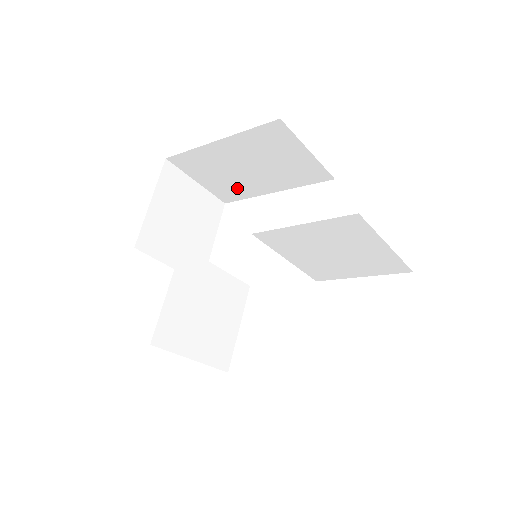
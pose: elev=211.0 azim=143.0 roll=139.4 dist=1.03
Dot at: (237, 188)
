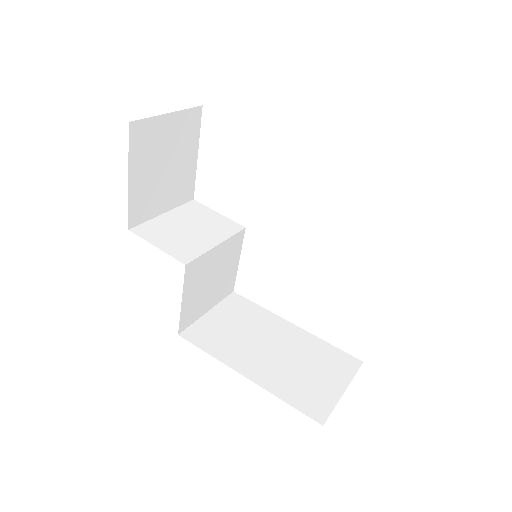
Dot at: occluded
